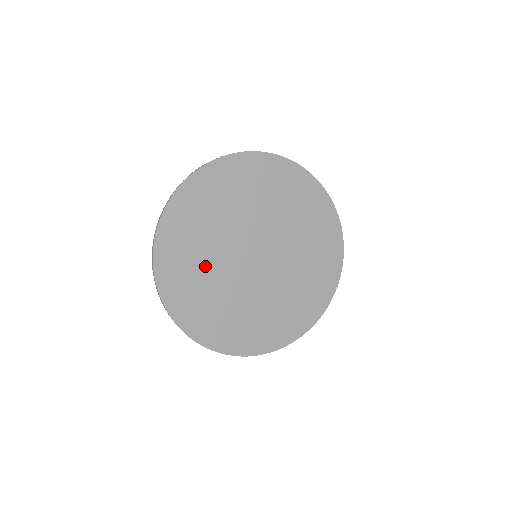
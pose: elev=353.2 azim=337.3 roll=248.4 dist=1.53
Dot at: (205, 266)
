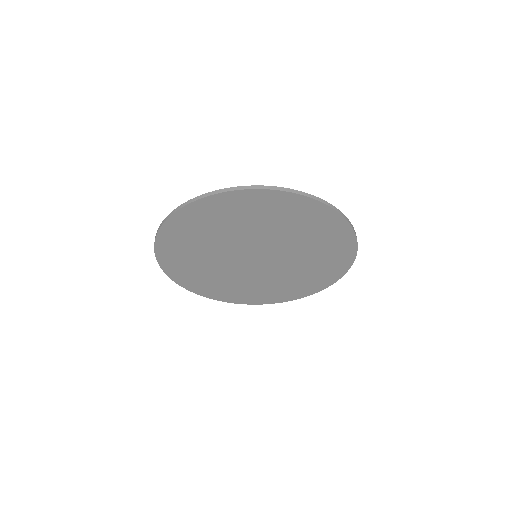
Dot at: (213, 272)
